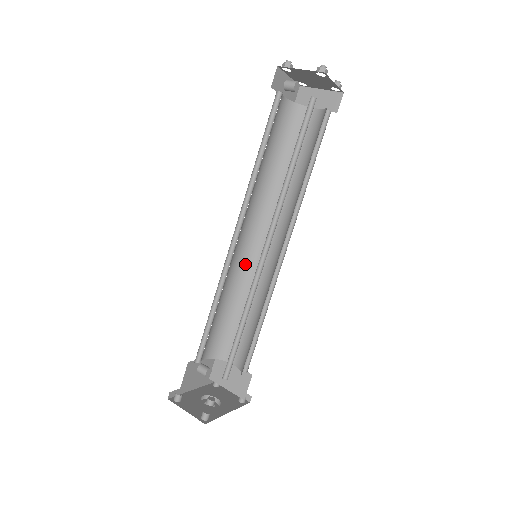
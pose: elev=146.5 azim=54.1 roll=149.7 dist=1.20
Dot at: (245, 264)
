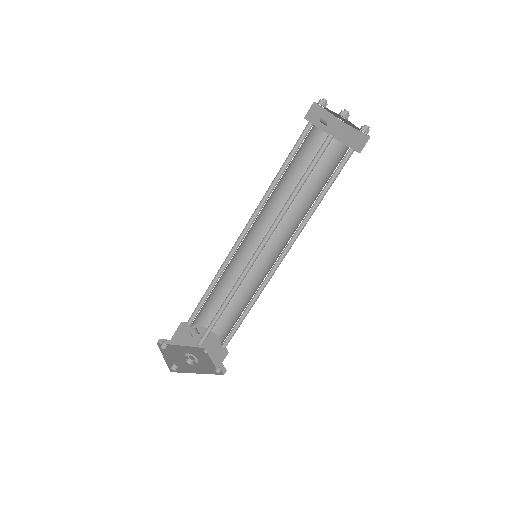
Dot at: occluded
